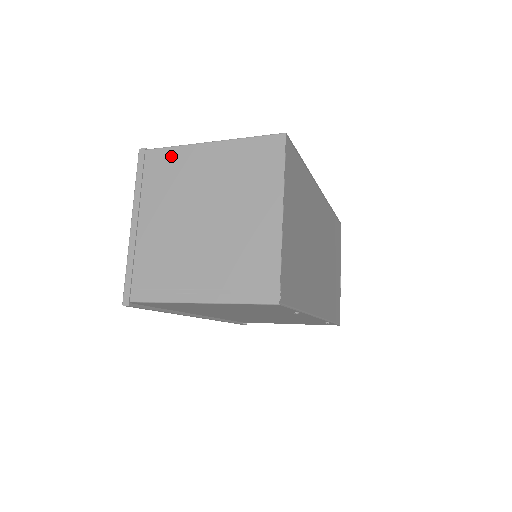
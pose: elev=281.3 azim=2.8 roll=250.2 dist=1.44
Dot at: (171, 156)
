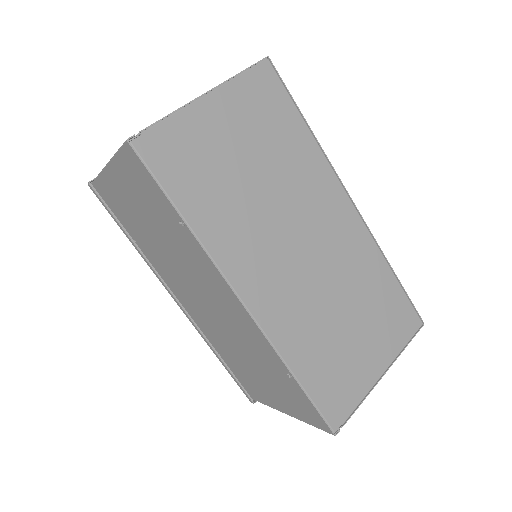
Dot at: occluded
